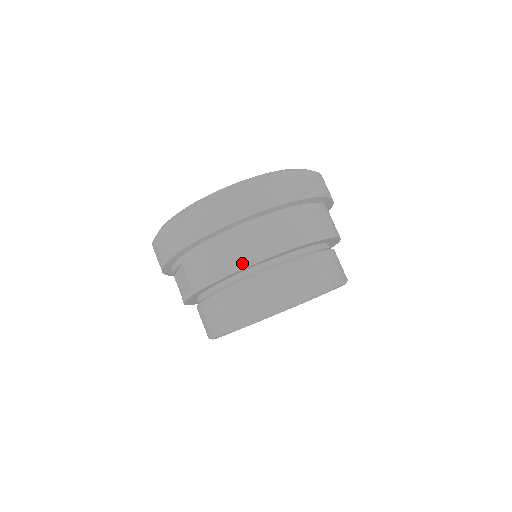
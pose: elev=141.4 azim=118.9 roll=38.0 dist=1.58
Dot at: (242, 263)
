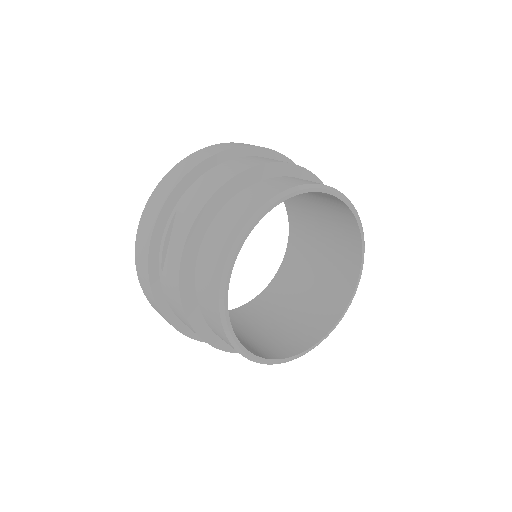
Dot at: (247, 167)
